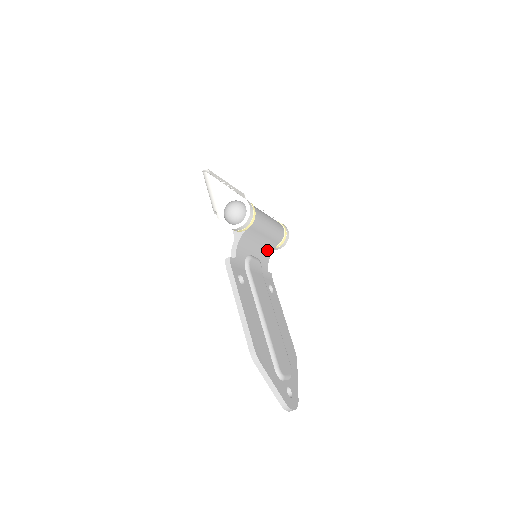
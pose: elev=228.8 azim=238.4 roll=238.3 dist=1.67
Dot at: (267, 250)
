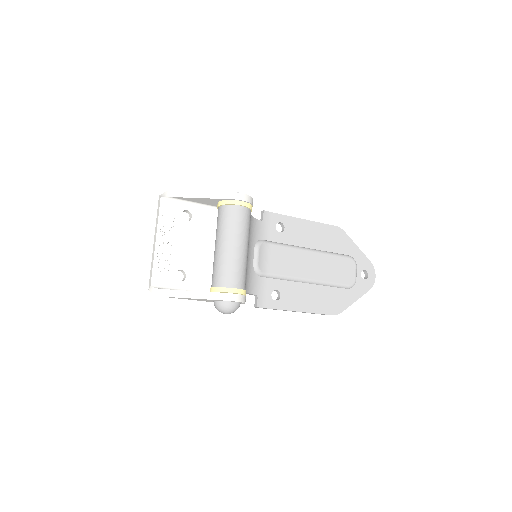
Dot at: (250, 228)
